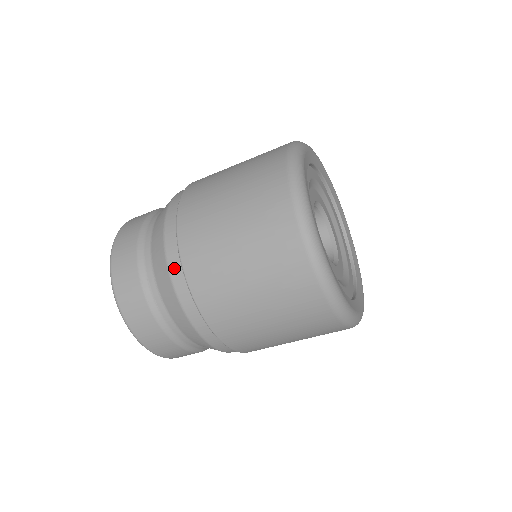
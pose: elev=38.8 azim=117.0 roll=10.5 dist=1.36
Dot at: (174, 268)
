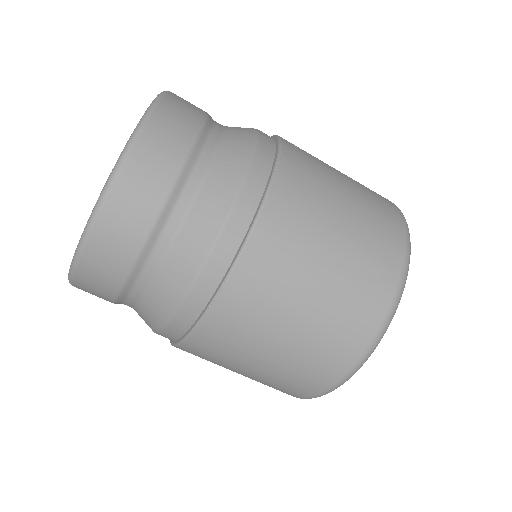
Dot at: (217, 262)
